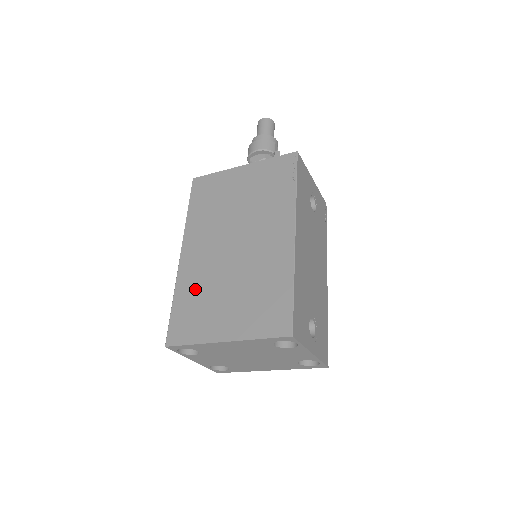
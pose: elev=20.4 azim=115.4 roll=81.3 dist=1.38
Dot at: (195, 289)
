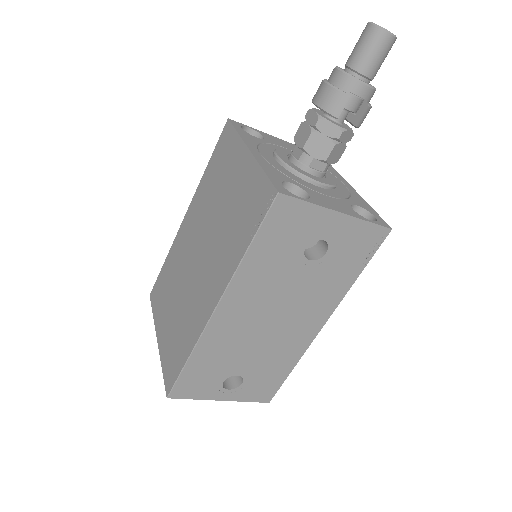
Dot at: (172, 268)
